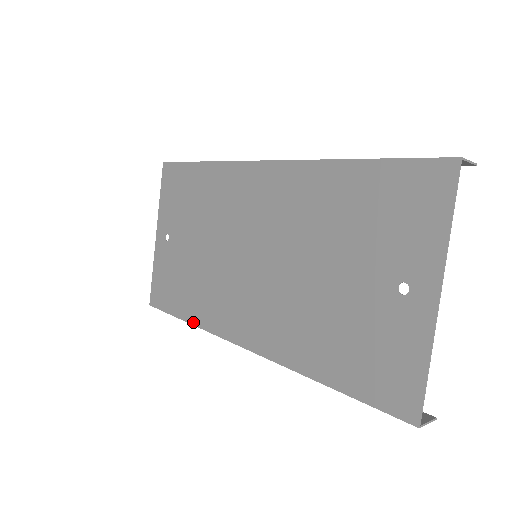
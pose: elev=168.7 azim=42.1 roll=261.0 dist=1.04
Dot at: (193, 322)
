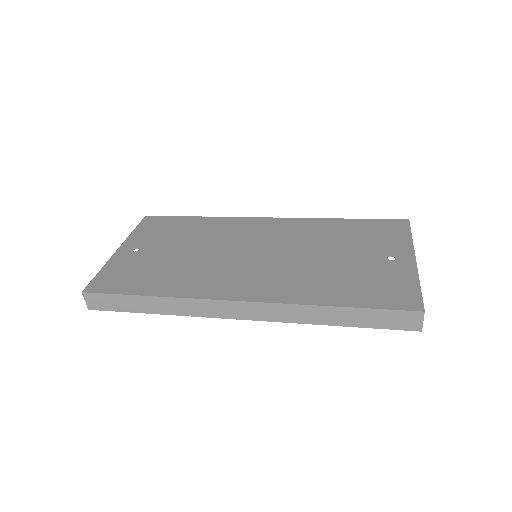
Dot at: (164, 294)
